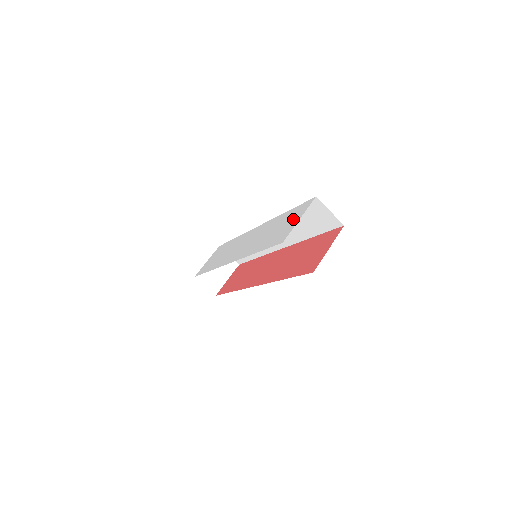
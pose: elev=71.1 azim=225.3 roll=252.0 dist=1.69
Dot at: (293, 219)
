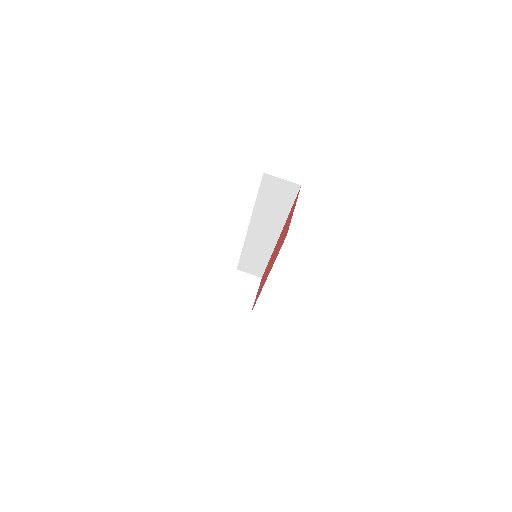
Dot at: occluded
